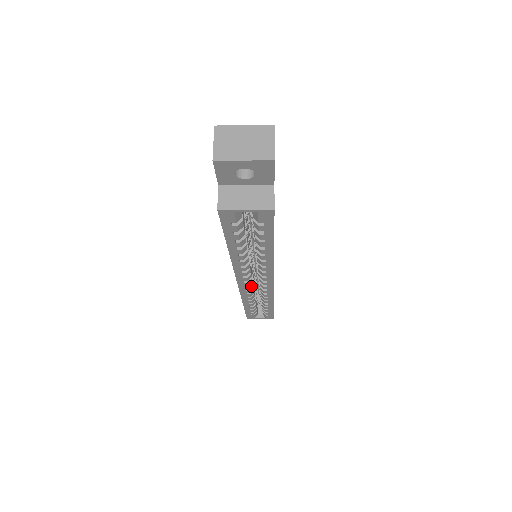
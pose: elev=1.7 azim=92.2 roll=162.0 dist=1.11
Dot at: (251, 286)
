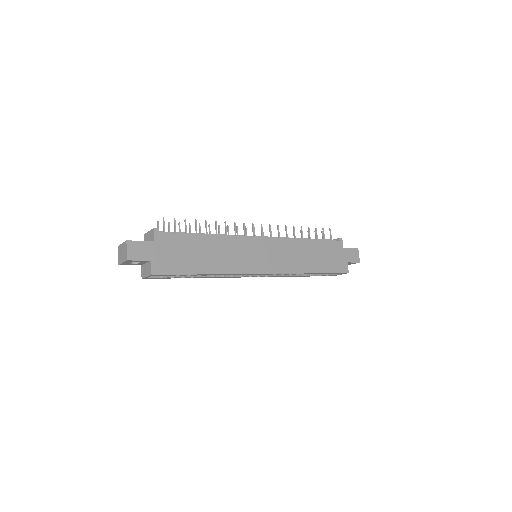
Dot at: occluded
